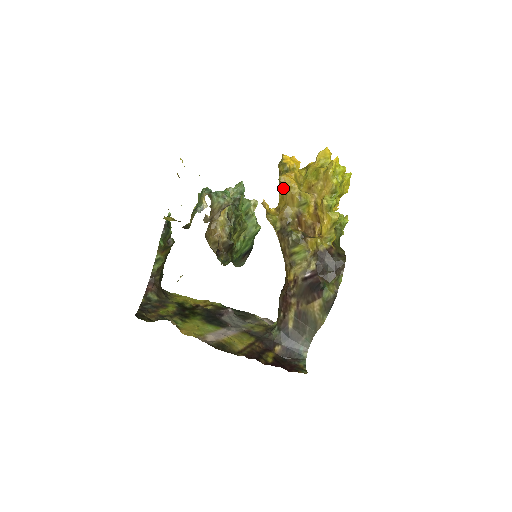
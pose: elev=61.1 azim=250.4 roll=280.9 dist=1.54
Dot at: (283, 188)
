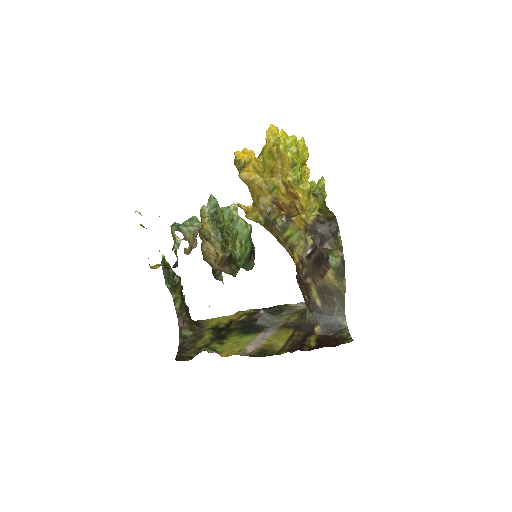
Dot at: (248, 184)
